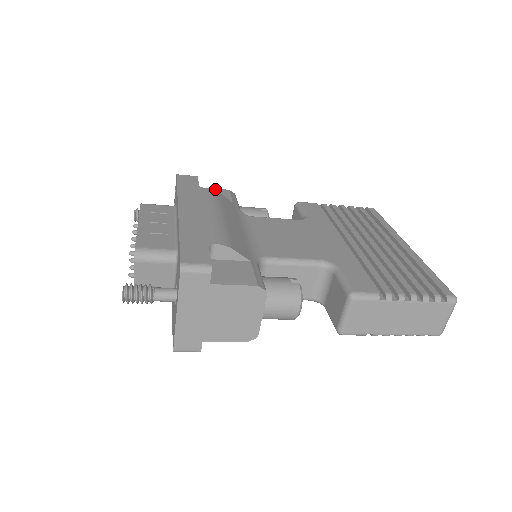
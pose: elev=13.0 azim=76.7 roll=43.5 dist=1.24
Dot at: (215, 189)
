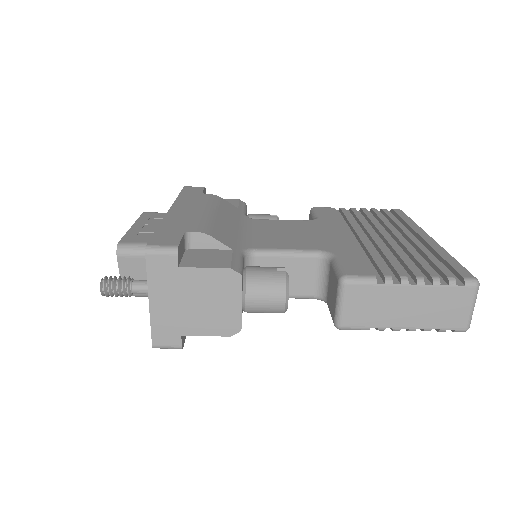
Dot at: occluded
